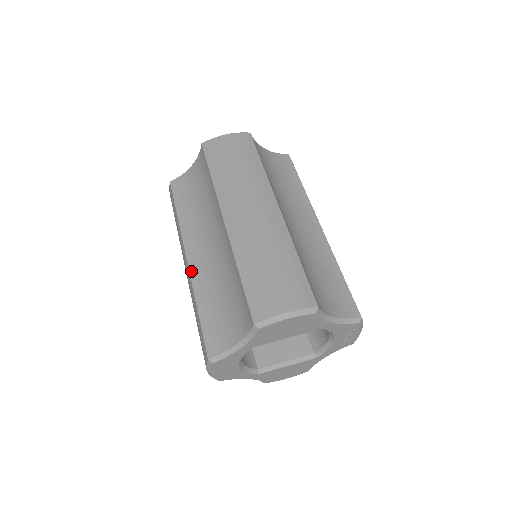
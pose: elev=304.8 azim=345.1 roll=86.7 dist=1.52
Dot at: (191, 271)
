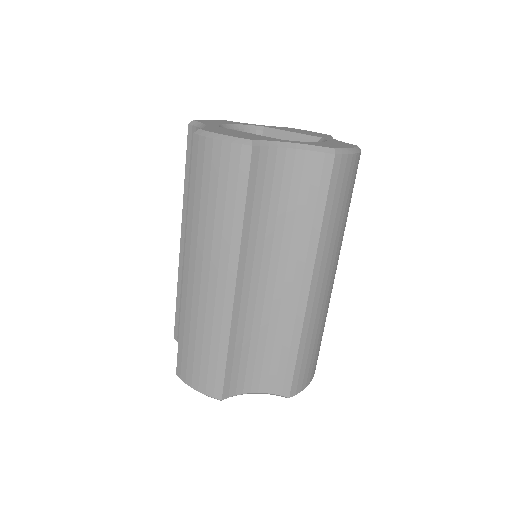
Dot at: (180, 258)
